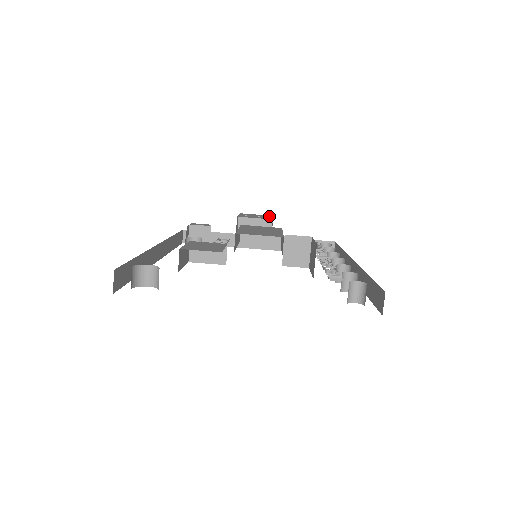
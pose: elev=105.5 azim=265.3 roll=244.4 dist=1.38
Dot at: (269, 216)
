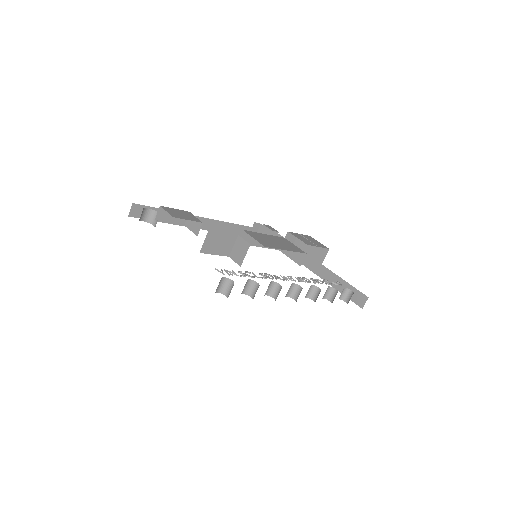
Dot at: (321, 246)
